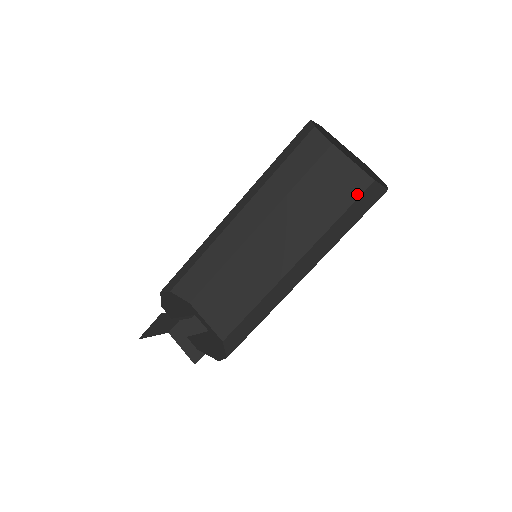
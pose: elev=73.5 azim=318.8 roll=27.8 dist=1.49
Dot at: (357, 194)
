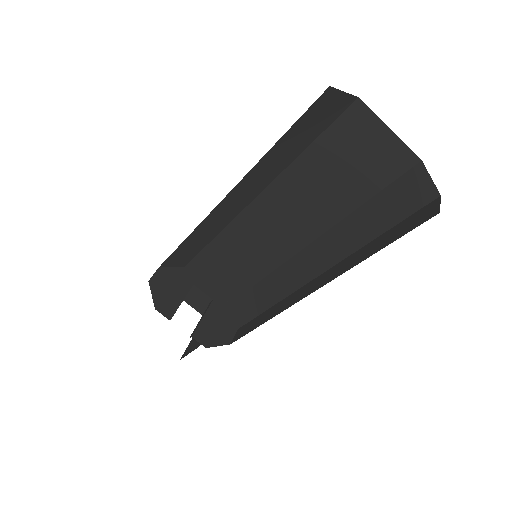
Dot at: (393, 176)
